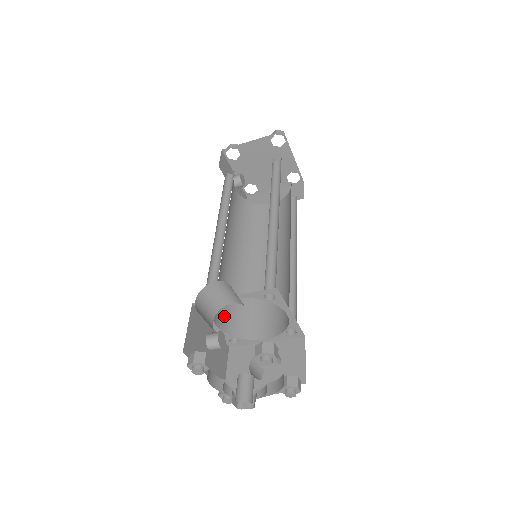
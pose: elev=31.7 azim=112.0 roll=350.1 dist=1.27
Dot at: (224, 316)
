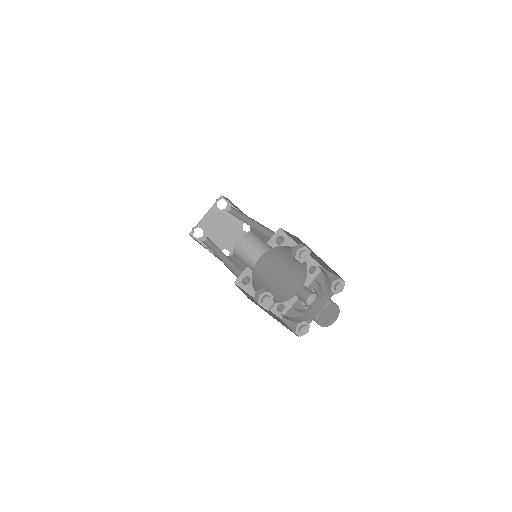
Dot at: occluded
